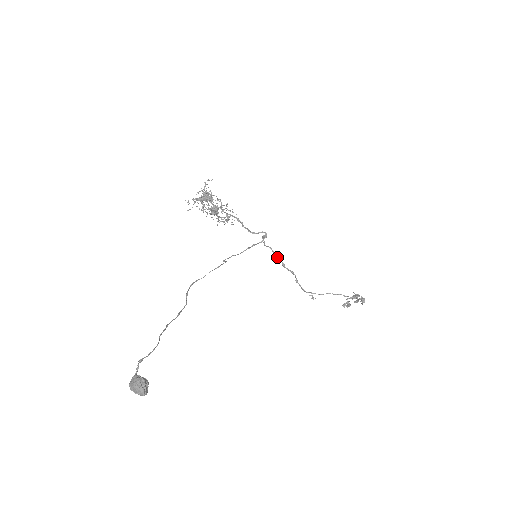
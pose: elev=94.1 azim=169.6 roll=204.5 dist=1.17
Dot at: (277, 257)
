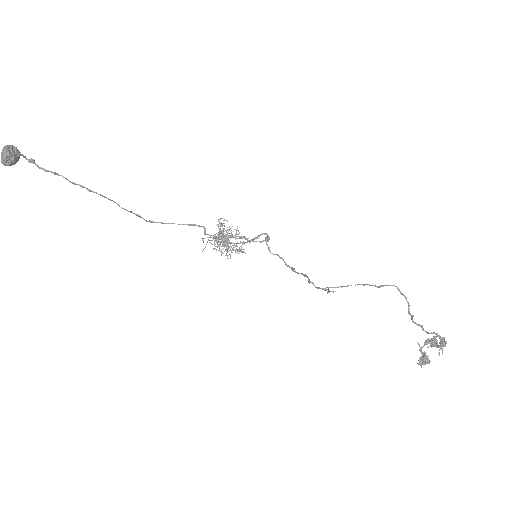
Dot at: (285, 262)
